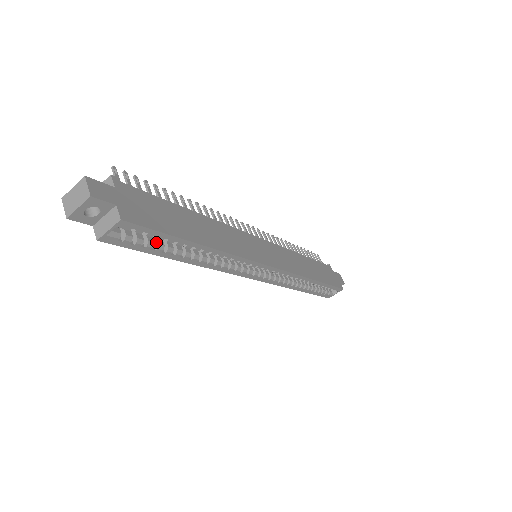
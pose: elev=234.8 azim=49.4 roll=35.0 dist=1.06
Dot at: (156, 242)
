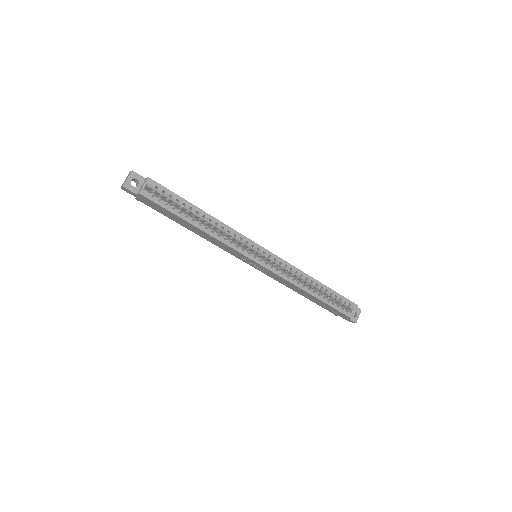
Dot at: (174, 208)
